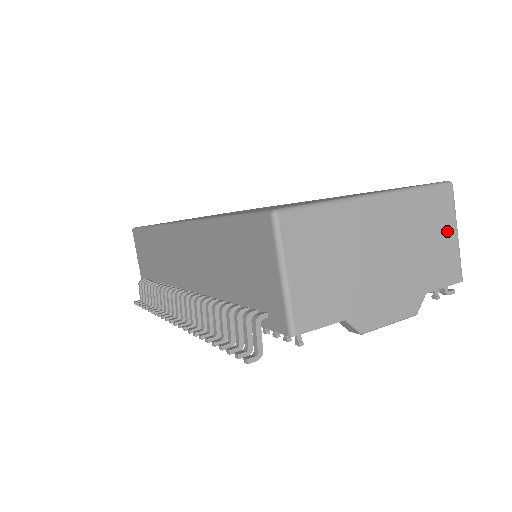
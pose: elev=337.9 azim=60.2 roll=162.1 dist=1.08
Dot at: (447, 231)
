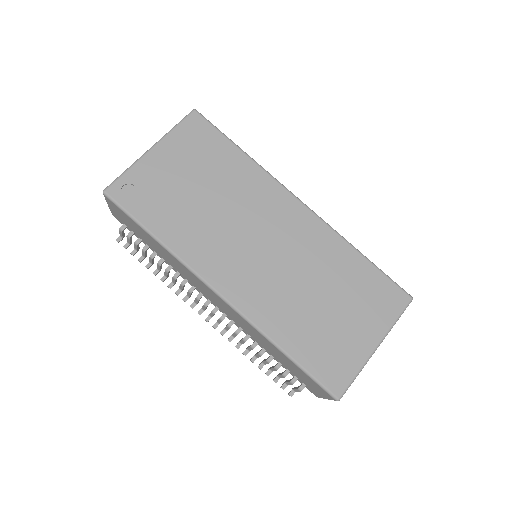
Dot at: occluded
